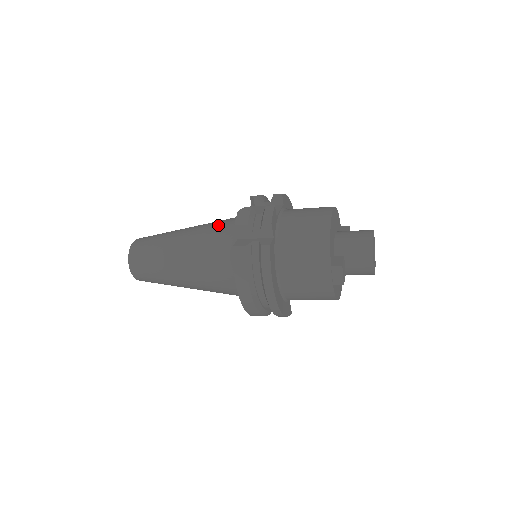
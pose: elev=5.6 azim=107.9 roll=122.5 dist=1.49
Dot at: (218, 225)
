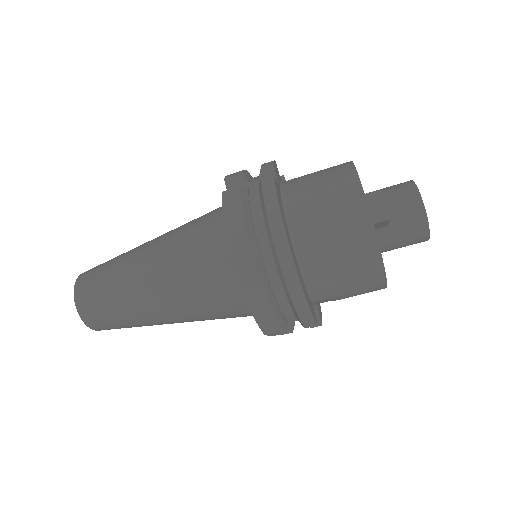
Dot at: occluded
